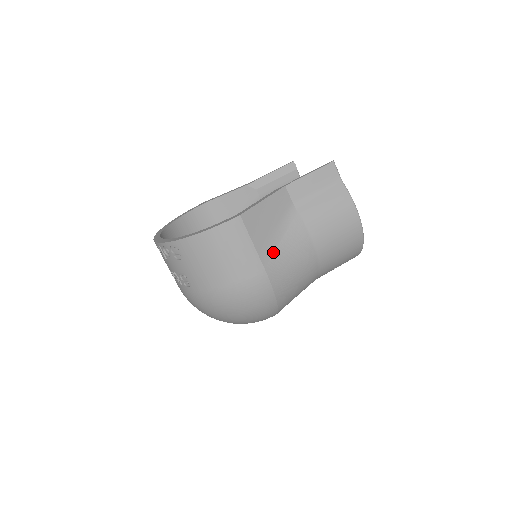
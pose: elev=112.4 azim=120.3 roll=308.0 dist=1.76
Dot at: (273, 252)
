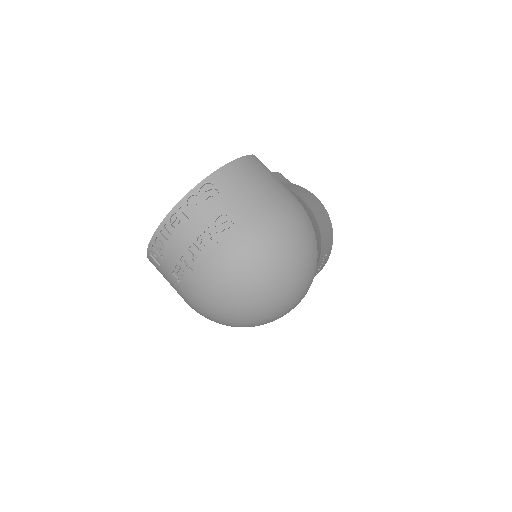
Dot at: occluded
